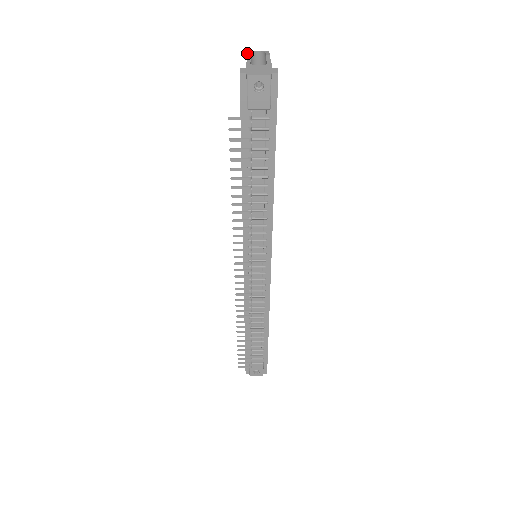
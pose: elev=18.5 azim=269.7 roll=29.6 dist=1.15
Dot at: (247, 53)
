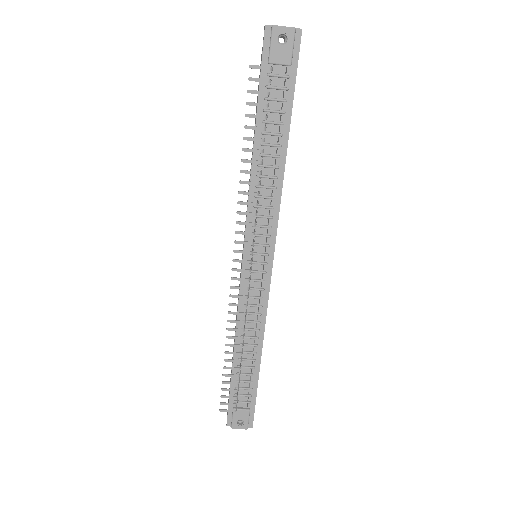
Dot at: occluded
